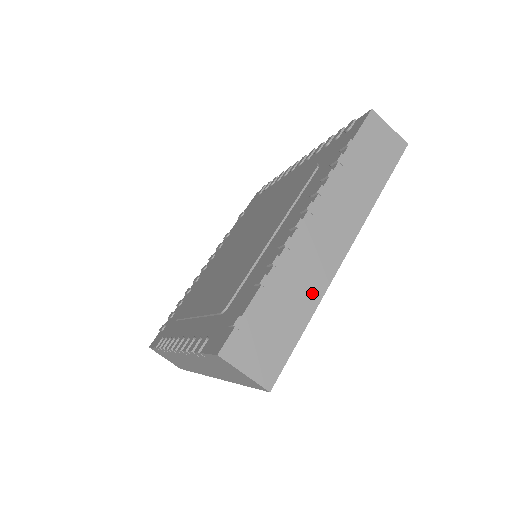
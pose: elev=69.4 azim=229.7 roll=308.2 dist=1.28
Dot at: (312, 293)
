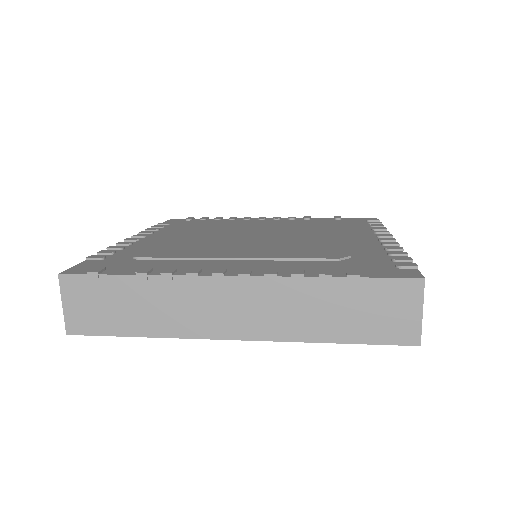
Dot at: (167, 326)
